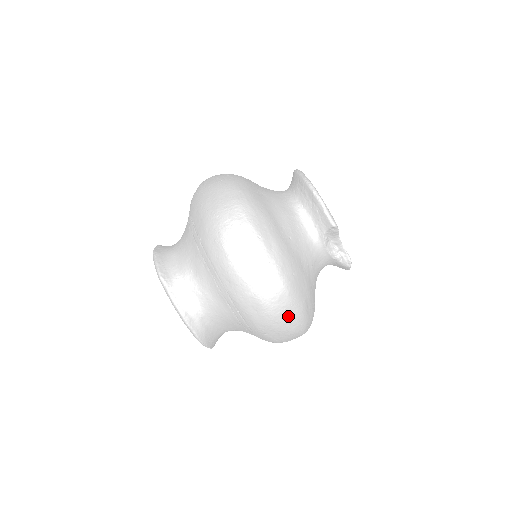
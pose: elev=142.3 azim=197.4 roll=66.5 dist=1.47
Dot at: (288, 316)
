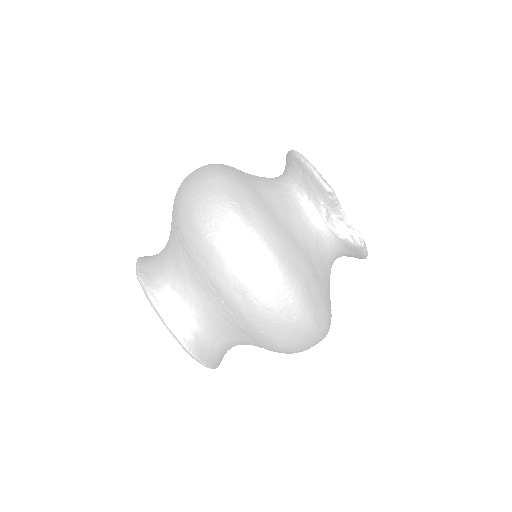
Dot at: (283, 299)
